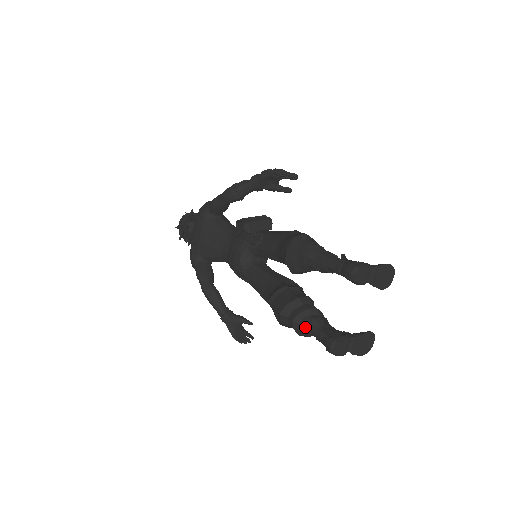
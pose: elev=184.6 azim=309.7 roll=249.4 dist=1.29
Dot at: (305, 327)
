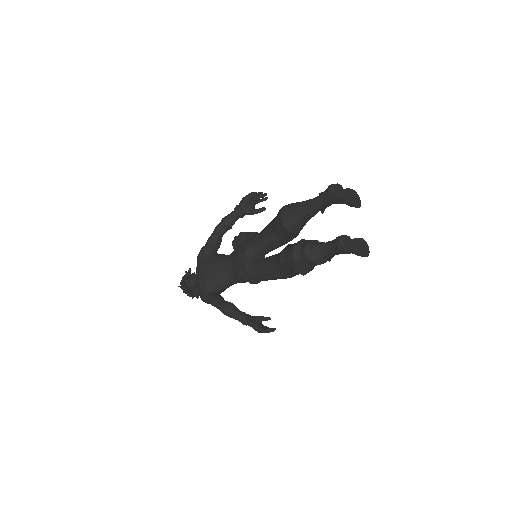
Dot at: (315, 250)
